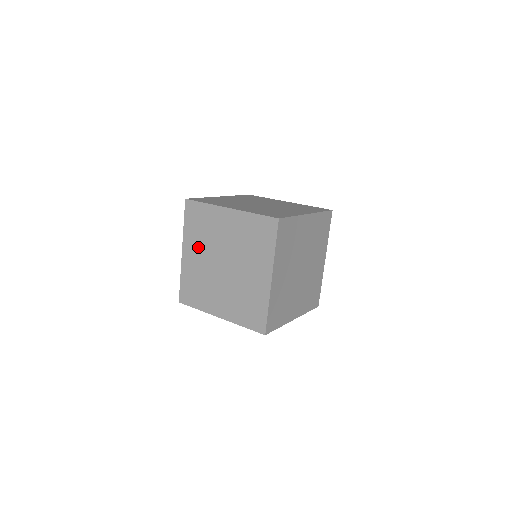
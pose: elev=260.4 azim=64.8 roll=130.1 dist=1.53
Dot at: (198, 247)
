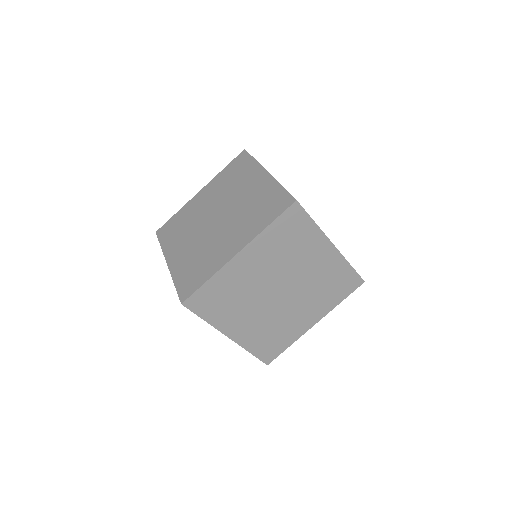
Dot at: (214, 193)
